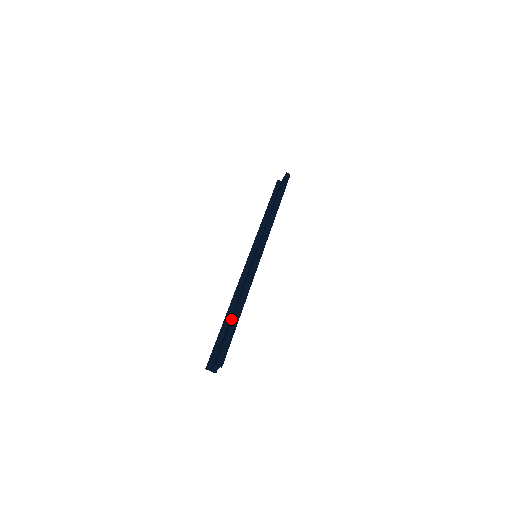
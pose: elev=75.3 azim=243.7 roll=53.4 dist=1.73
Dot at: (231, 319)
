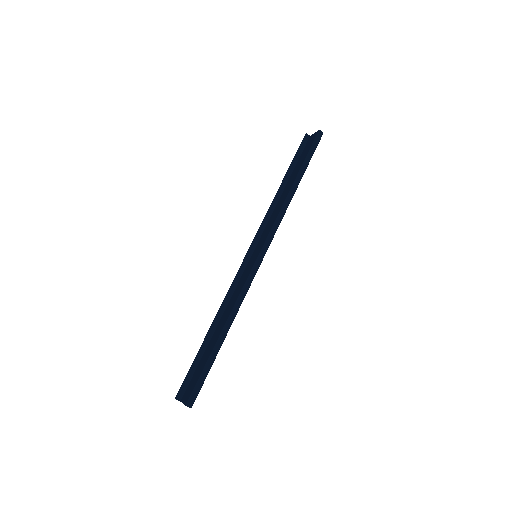
Dot at: (211, 345)
